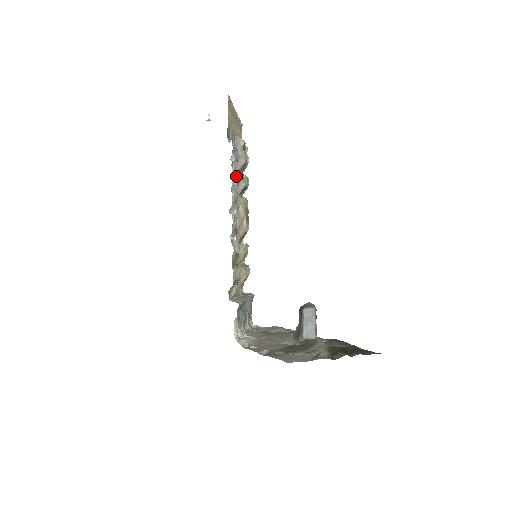
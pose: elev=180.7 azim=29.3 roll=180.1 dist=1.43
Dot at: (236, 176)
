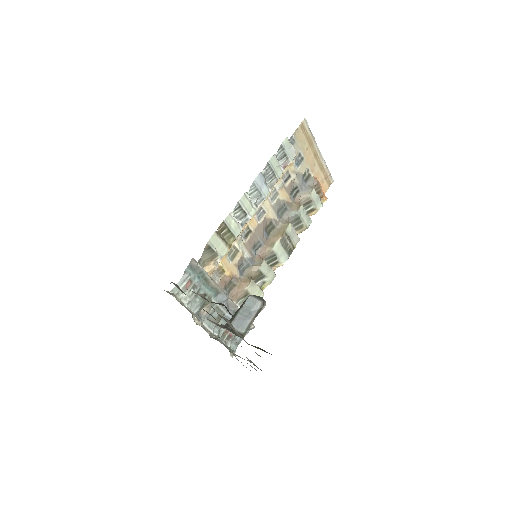
Dot at: (273, 175)
